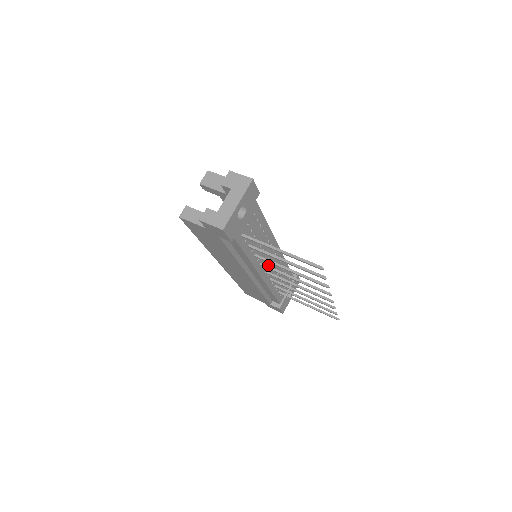
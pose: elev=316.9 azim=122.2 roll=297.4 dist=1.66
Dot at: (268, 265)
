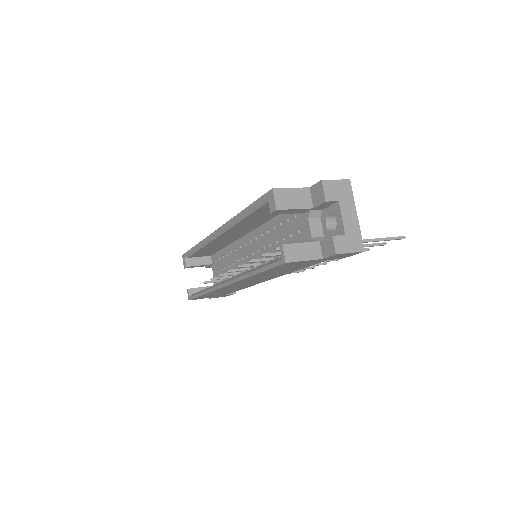
Dot at: occluded
